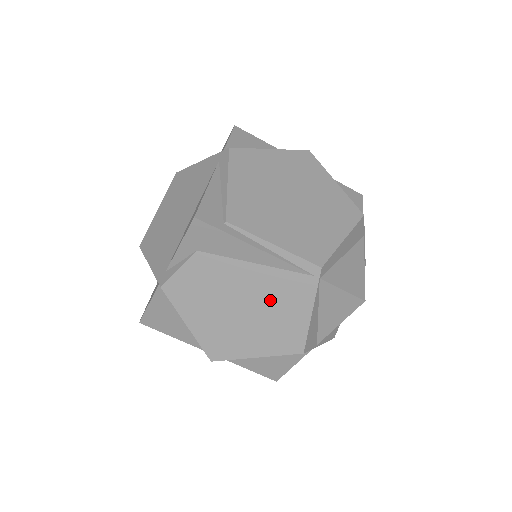
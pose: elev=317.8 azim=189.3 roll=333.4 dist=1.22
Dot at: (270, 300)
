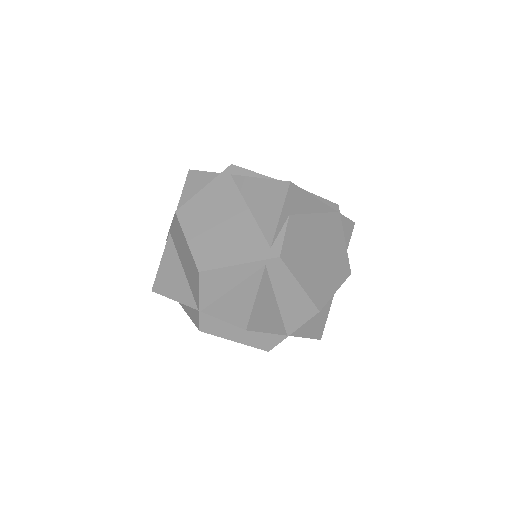
Dot at: (328, 239)
